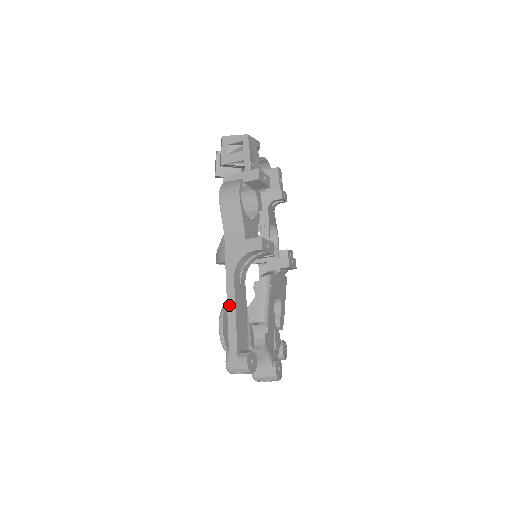
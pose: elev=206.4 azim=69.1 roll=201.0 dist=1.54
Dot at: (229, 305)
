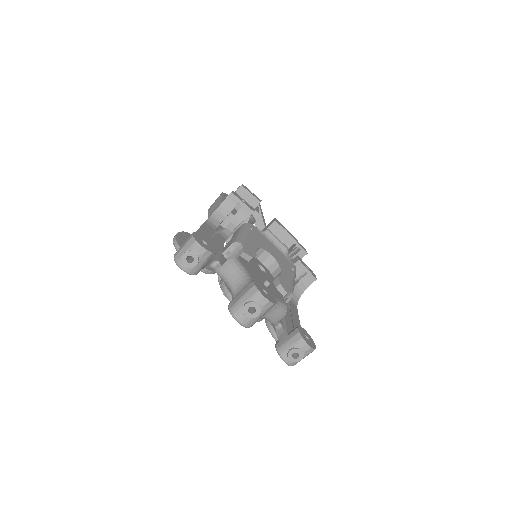
Dot at: occluded
